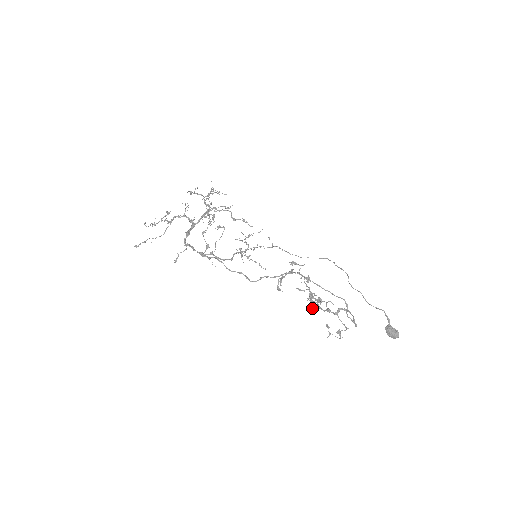
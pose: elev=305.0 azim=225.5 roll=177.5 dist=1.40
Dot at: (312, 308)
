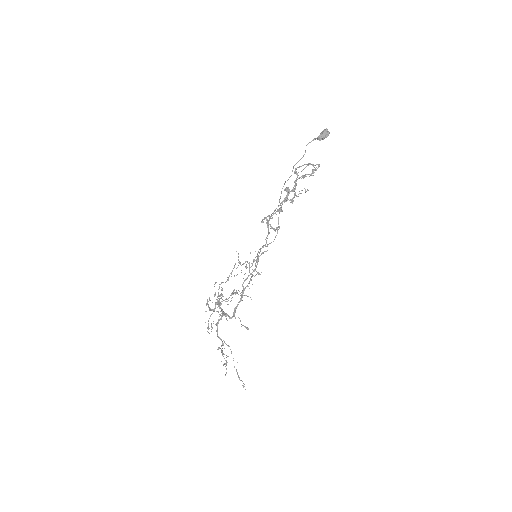
Dot at: occluded
